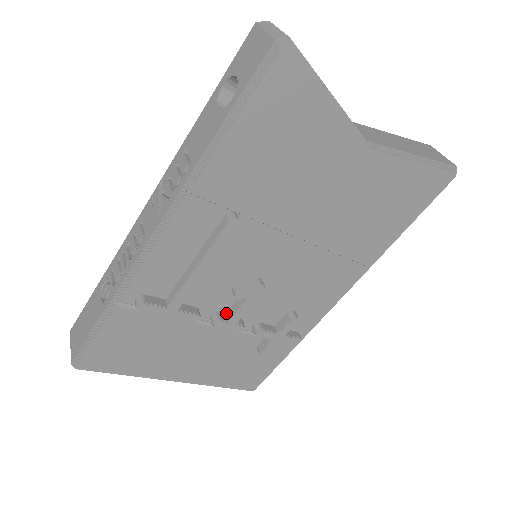
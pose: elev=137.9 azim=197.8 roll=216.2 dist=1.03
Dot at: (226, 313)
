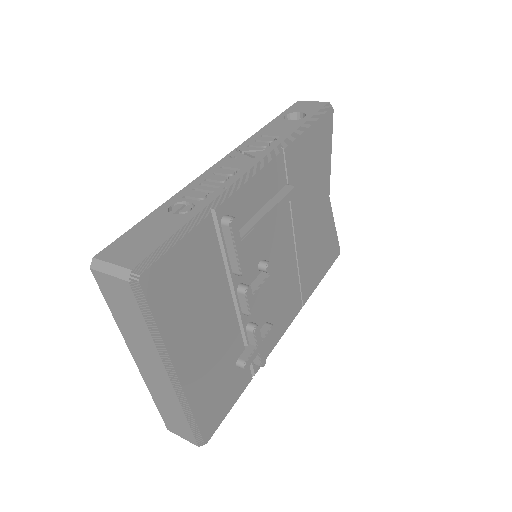
Dot at: occluded
